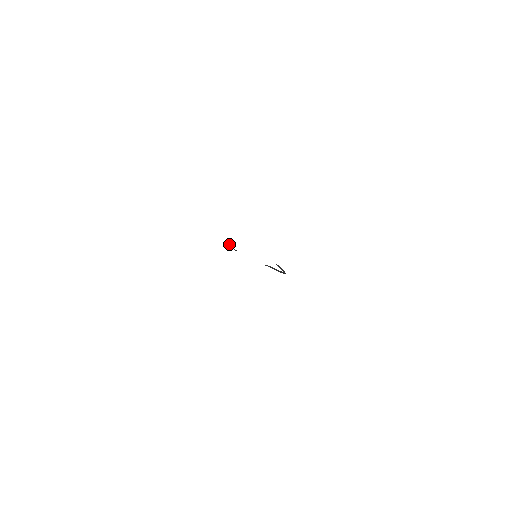
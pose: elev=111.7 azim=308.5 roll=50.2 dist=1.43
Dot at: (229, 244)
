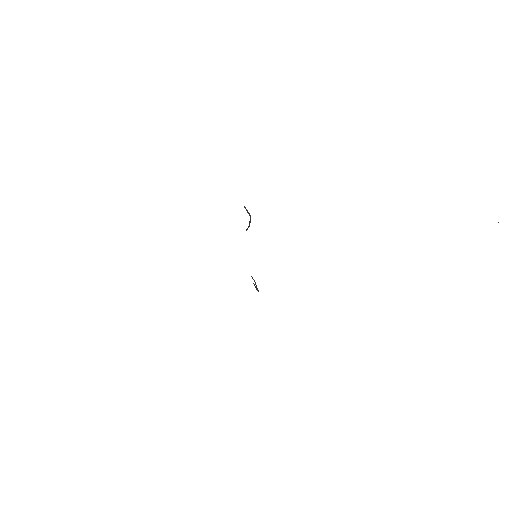
Dot at: (255, 286)
